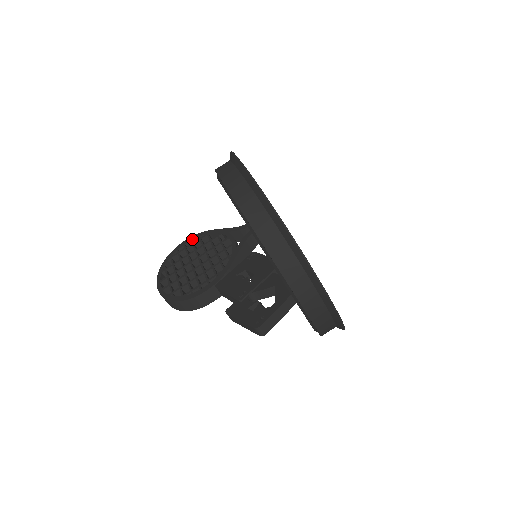
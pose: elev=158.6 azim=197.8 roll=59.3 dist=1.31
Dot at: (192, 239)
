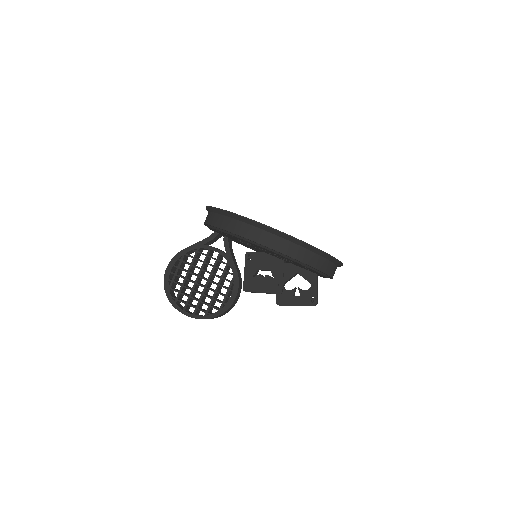
Dot at: (173, 264)
